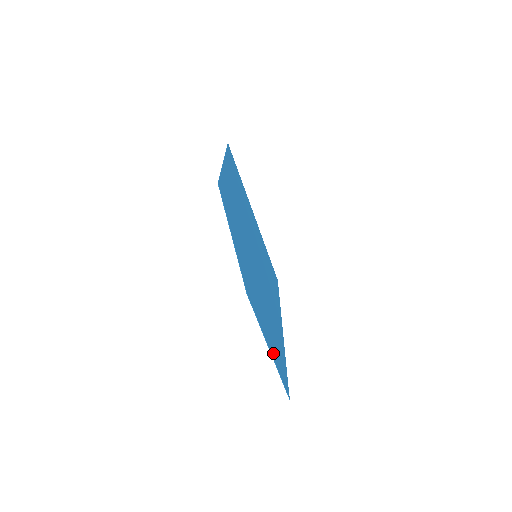
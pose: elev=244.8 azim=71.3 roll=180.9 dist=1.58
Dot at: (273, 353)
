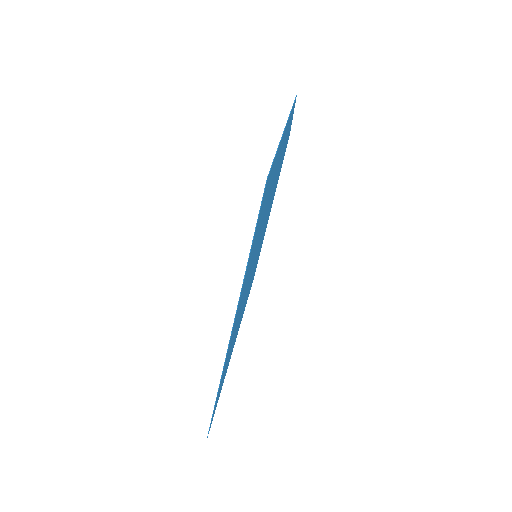
Dot at: occluded
